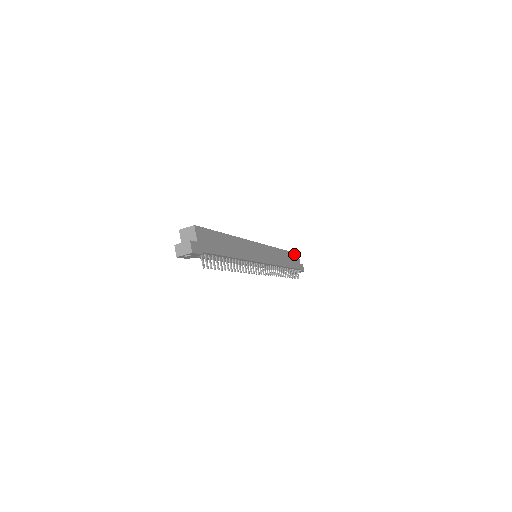
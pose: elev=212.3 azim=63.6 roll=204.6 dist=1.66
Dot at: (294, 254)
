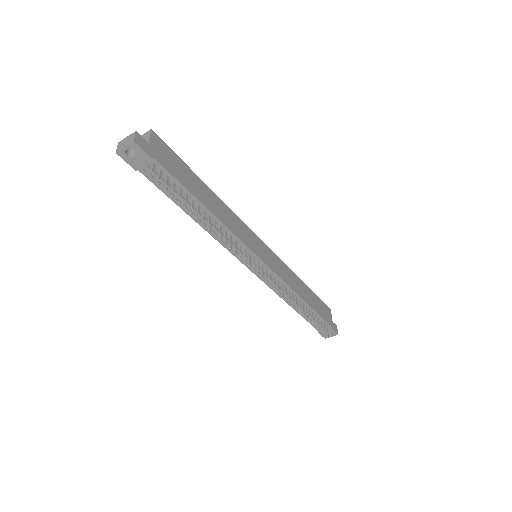
Dot at: (323, 304)
